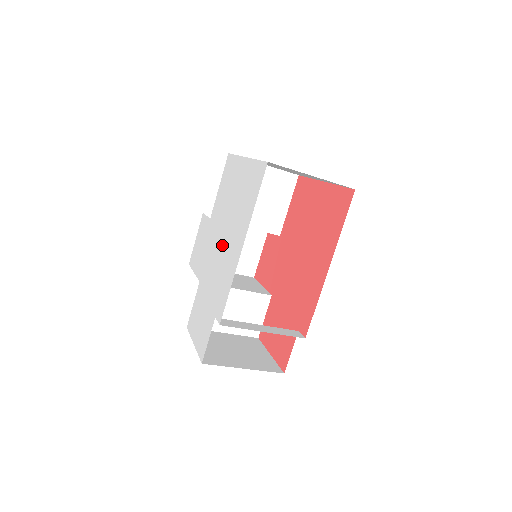
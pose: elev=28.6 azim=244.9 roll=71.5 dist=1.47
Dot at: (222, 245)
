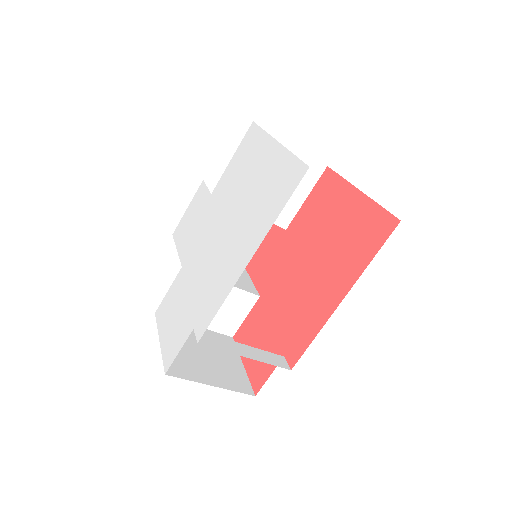
Dot at: (221, 240)
